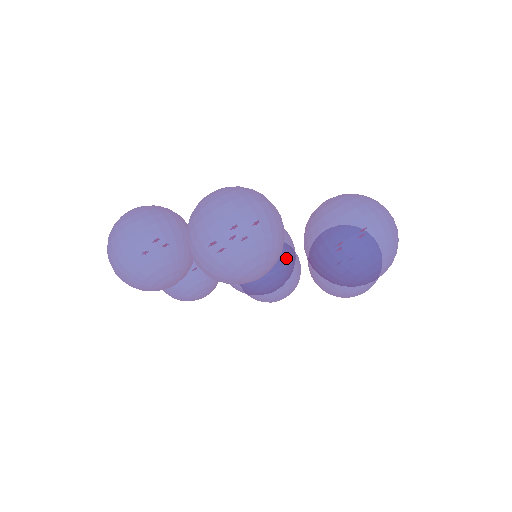
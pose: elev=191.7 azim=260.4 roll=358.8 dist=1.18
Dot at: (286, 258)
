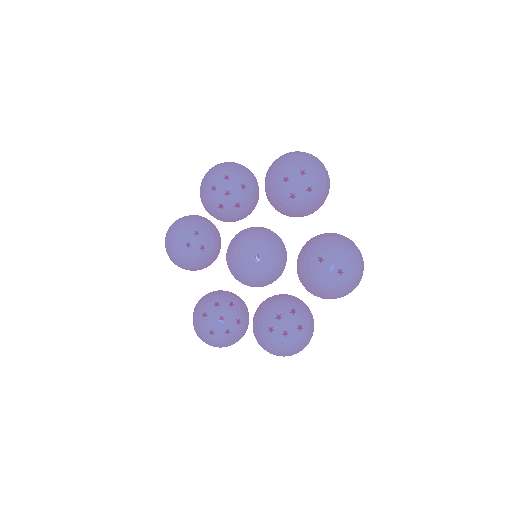
Dot at: (267, 232)
